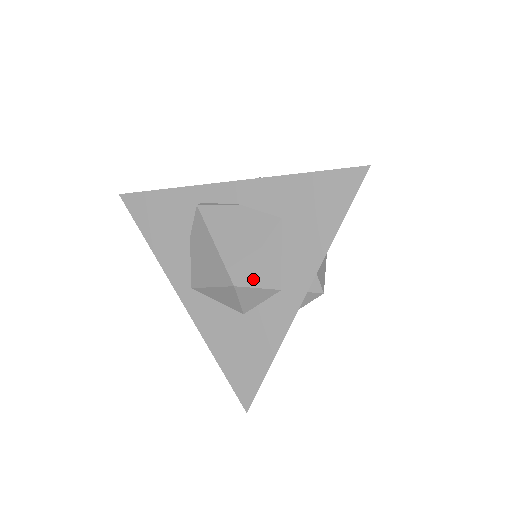
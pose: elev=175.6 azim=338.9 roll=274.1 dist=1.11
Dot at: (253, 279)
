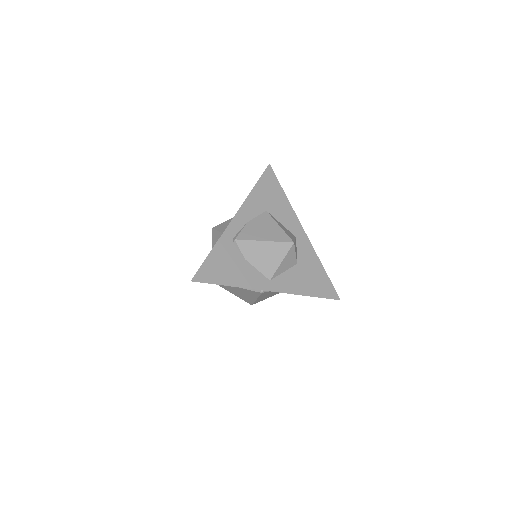
Dot at: (291, 237)
